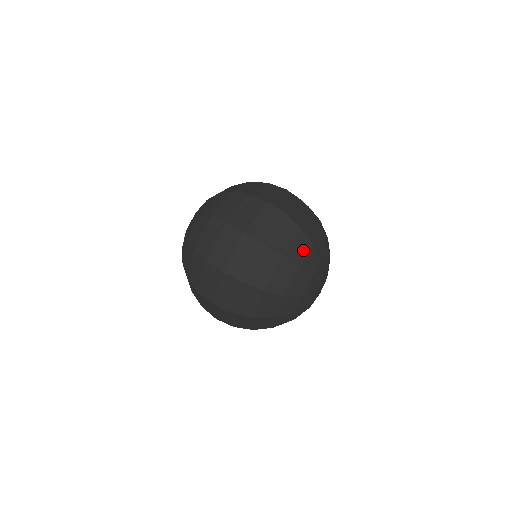
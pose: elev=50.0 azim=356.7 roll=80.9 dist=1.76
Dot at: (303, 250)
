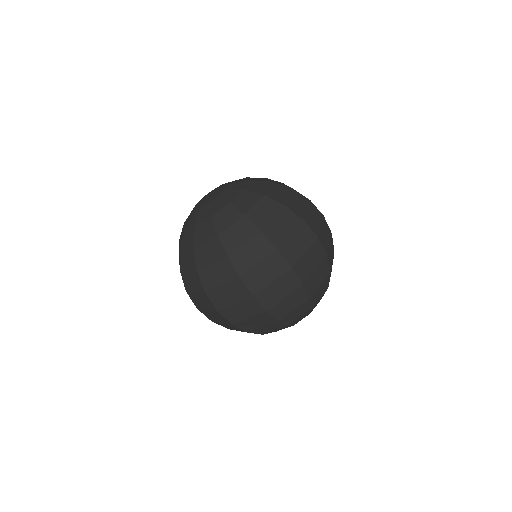
Dot at: (300, 313)
